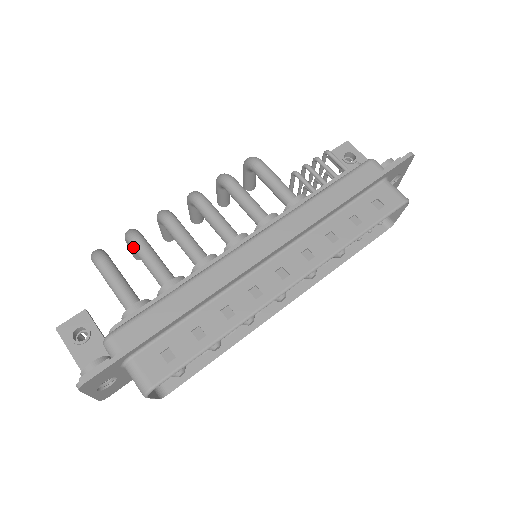
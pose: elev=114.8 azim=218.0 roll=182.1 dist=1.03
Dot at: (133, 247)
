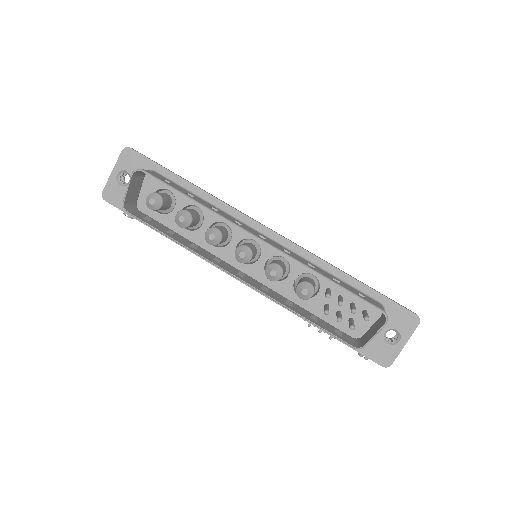
Dot at: occluded
